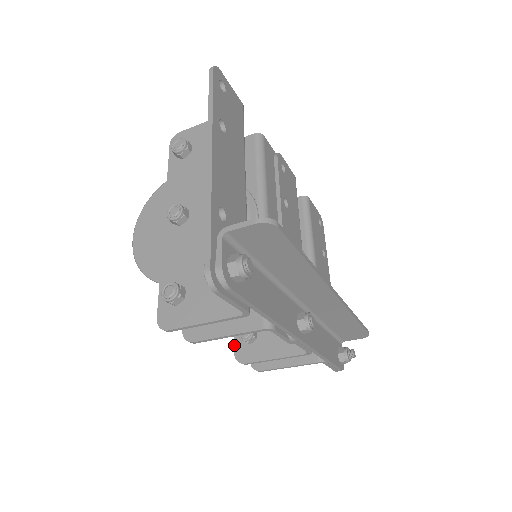
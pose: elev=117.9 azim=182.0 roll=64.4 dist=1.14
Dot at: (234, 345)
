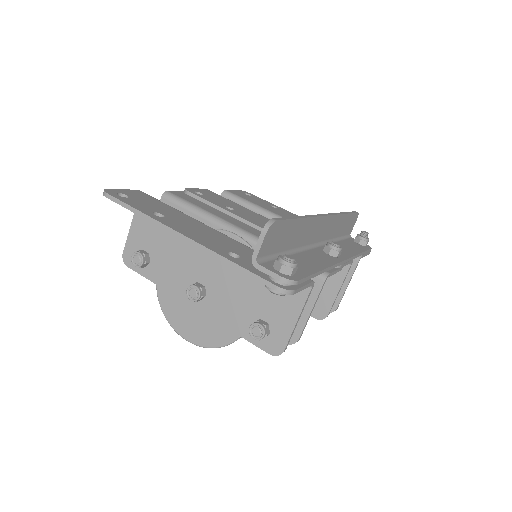
Dot at: occluded
